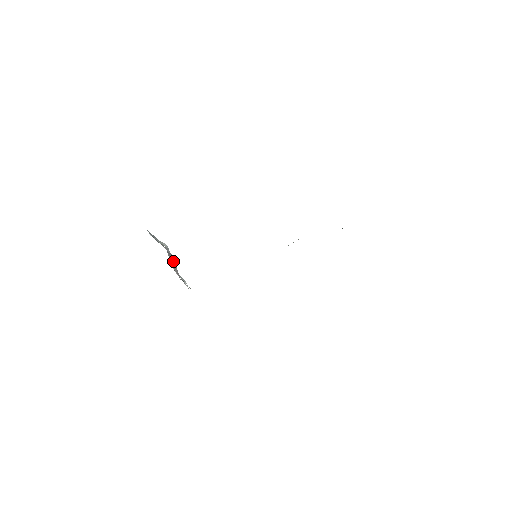
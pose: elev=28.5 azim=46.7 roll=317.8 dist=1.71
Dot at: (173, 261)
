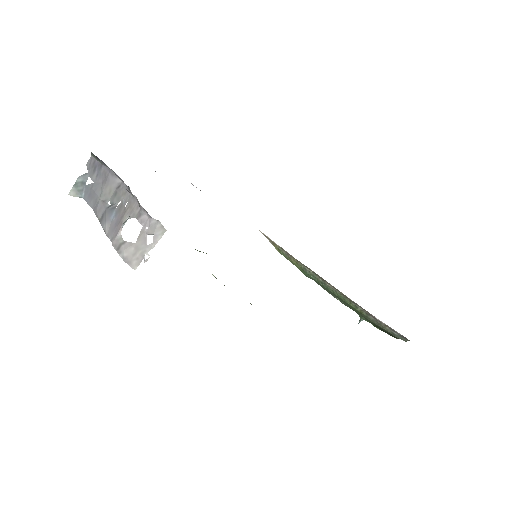
Dot at: (119, 211)
